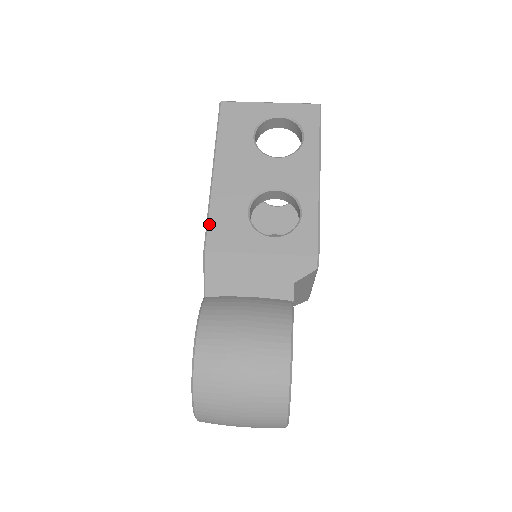
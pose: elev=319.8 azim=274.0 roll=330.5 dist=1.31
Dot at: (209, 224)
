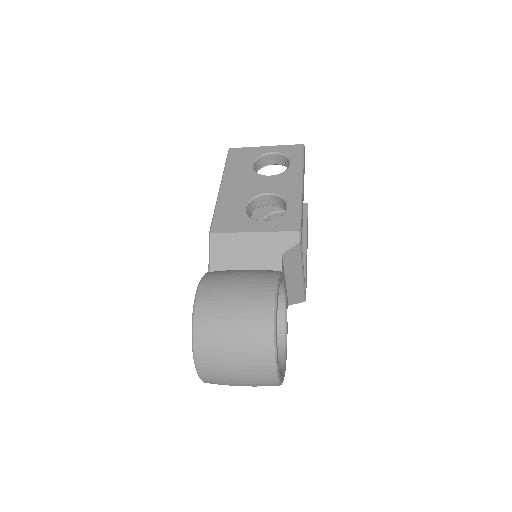
Dot at: (214, 217)
